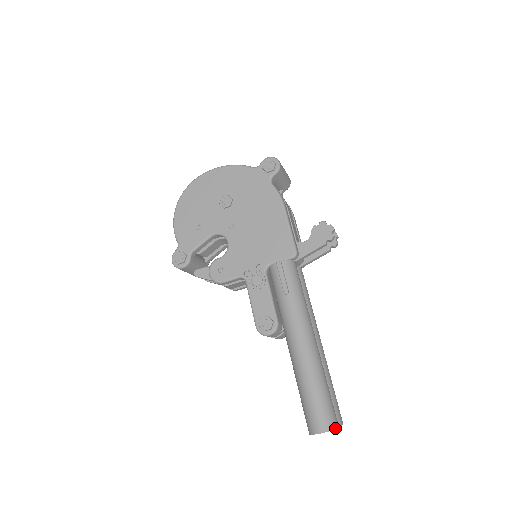
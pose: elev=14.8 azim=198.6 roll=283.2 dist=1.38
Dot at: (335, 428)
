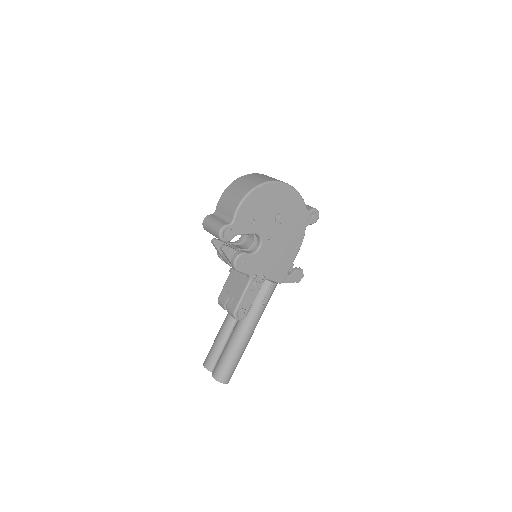
Dot at: occluded
